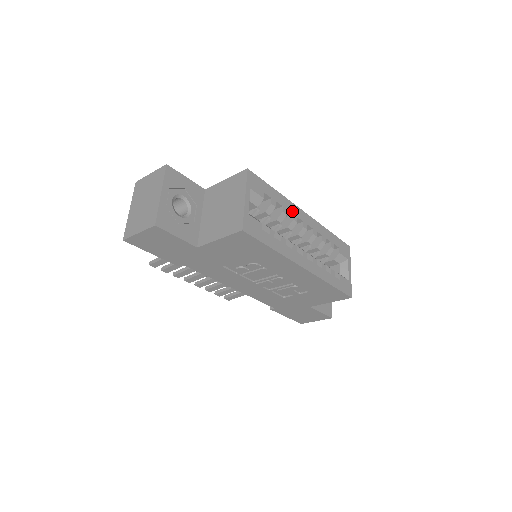
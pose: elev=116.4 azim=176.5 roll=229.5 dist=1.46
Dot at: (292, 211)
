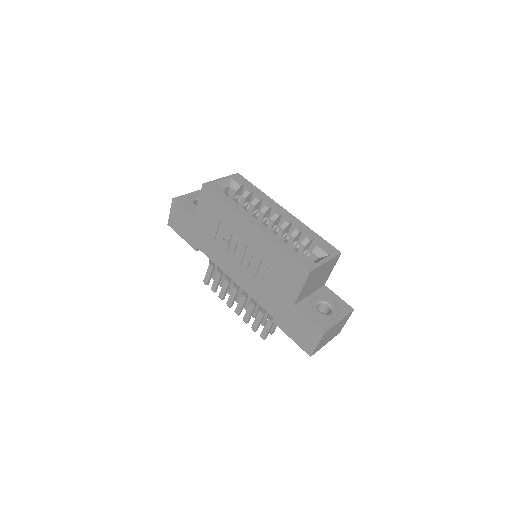
Dot at: (269, 202)
